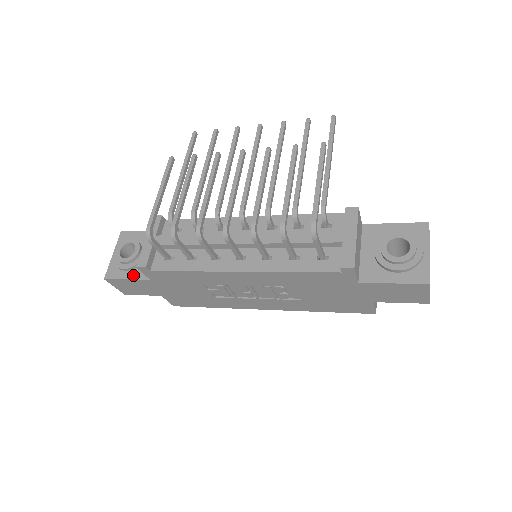
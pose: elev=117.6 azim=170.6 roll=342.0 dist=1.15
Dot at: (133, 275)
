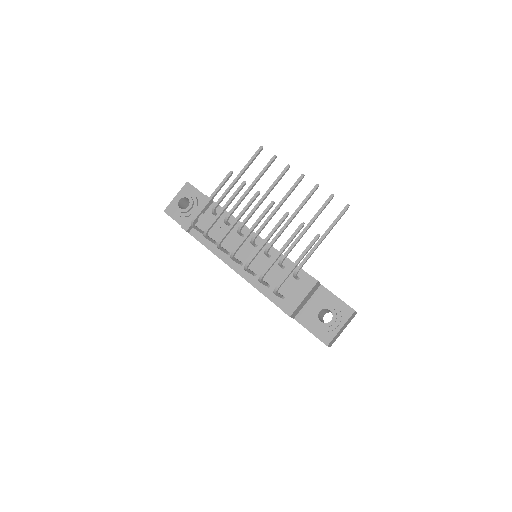
Dot at: (181, 221)
